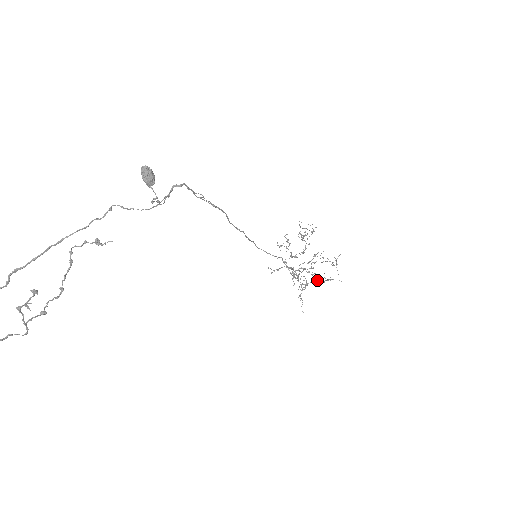
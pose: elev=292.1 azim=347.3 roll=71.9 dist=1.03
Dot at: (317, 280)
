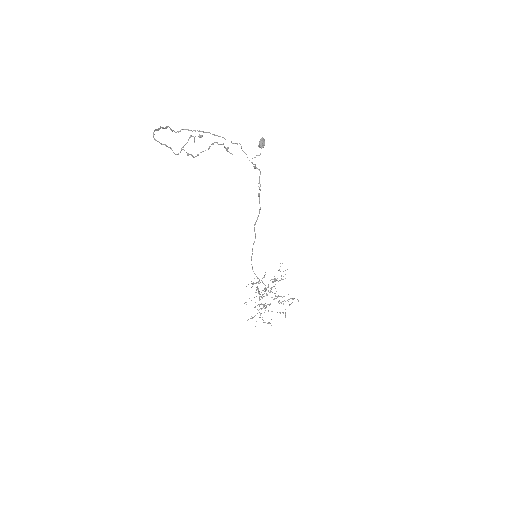
Dot at: (279, 301)
